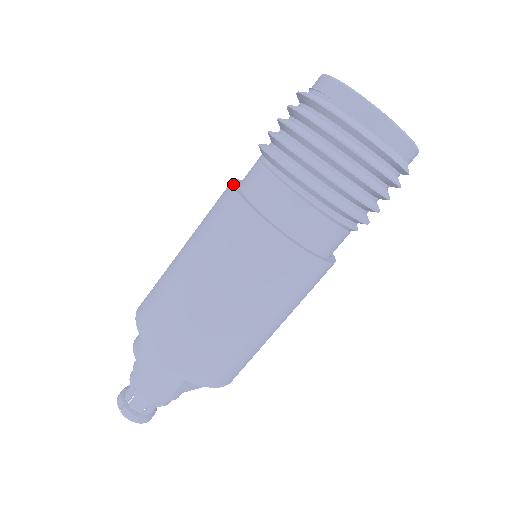
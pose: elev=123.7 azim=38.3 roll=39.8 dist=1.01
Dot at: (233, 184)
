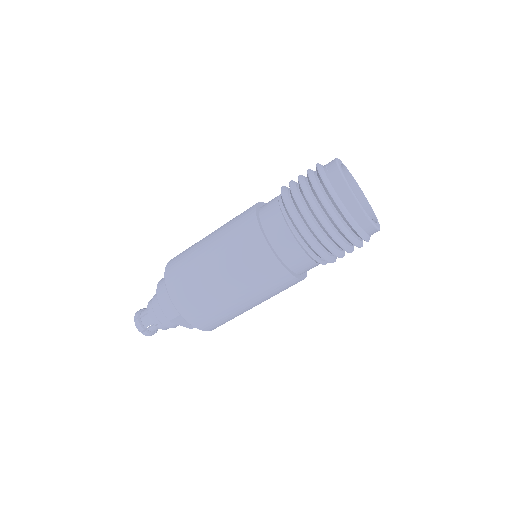
Dot at: (256, 204)
